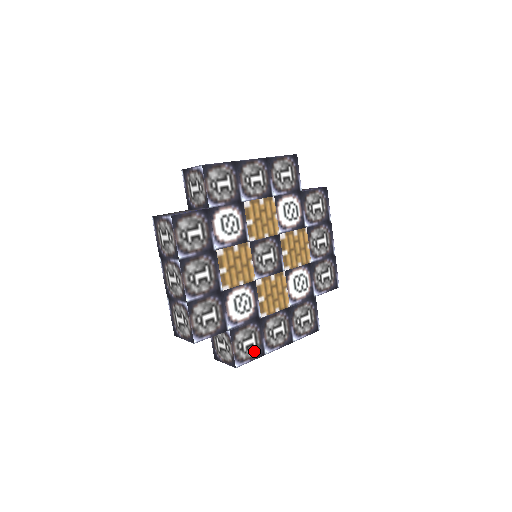
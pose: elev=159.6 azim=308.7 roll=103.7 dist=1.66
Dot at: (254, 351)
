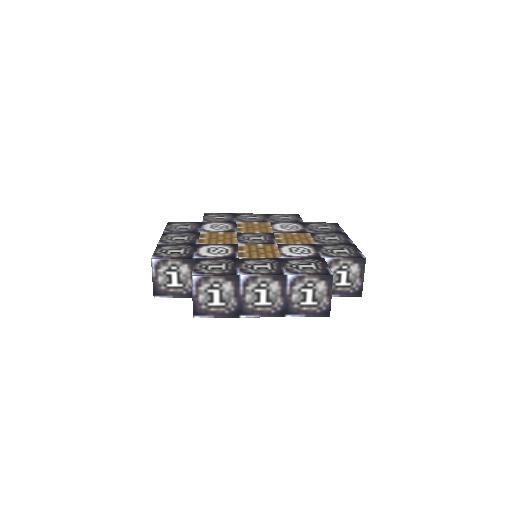
Dot at: (222, 272)
